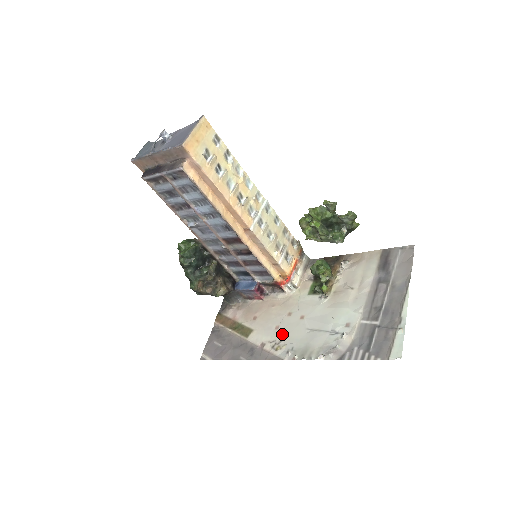
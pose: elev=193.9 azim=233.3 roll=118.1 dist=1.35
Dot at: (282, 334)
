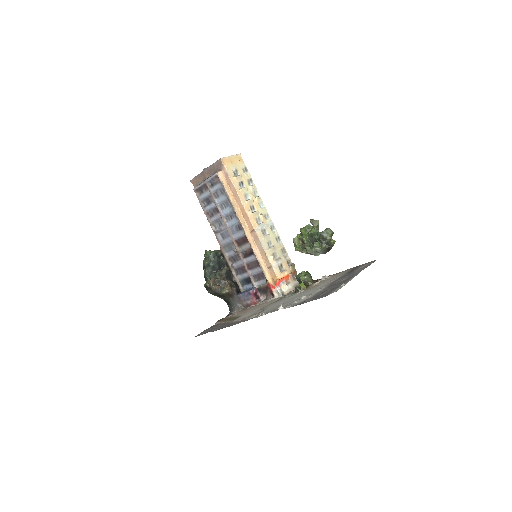
Dot at: (260, 311)
